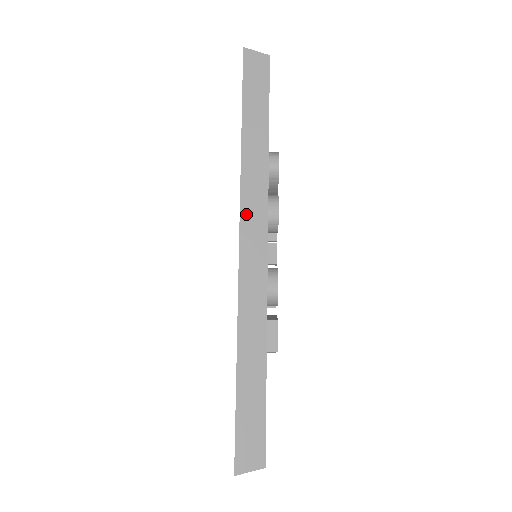
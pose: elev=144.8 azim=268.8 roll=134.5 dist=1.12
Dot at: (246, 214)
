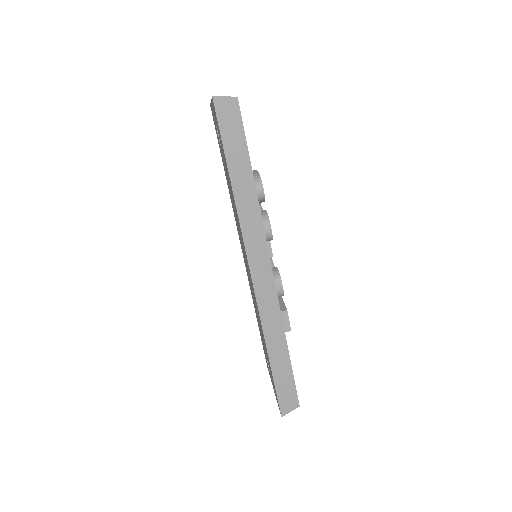
Dot at: (250, 248)
